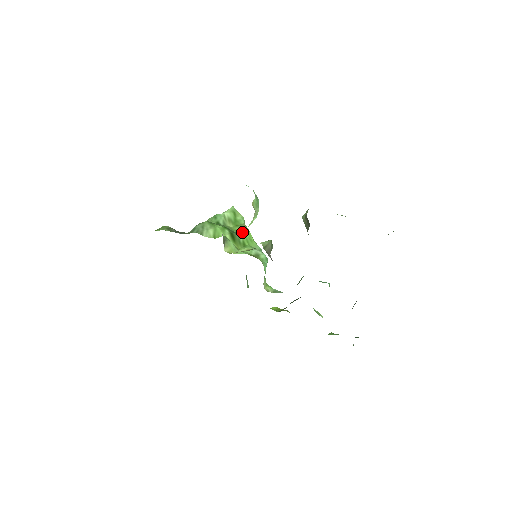
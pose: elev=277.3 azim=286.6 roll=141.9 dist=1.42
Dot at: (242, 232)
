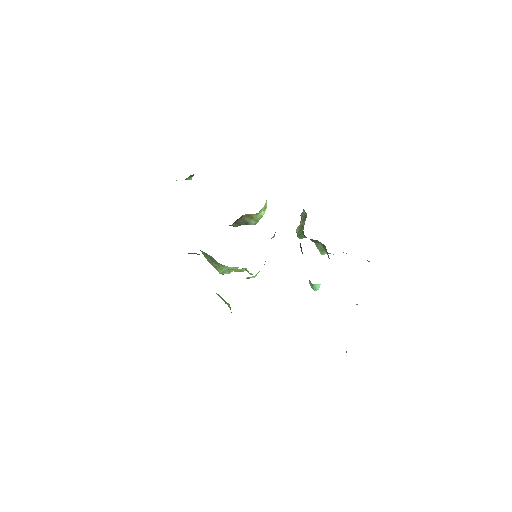
Dot at: occluded
